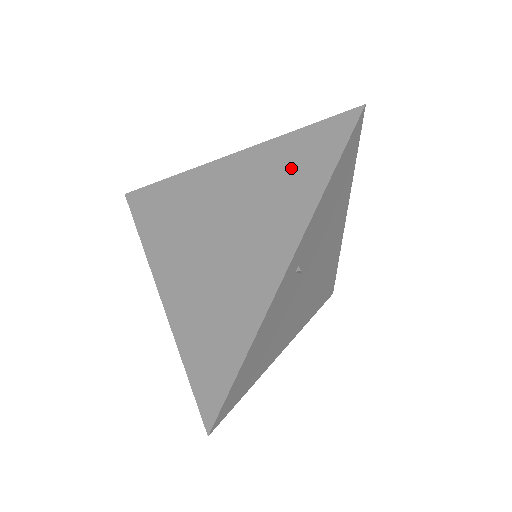
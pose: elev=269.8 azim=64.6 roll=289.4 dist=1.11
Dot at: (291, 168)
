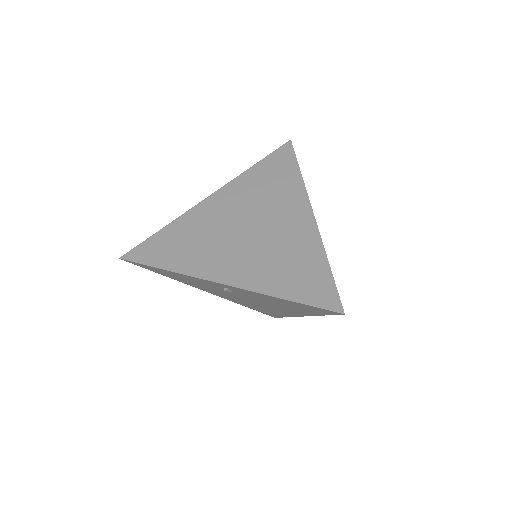
Dot at: (270, 177)
